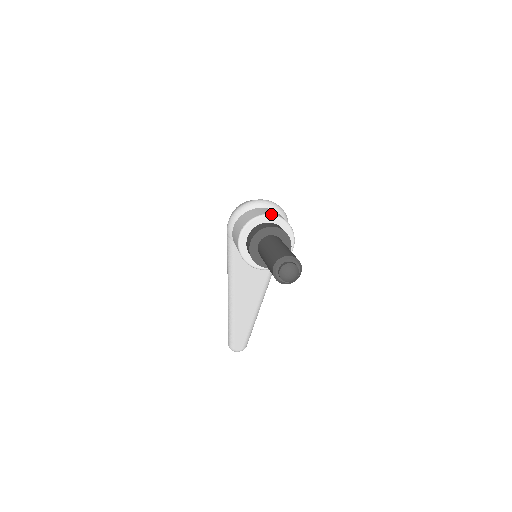
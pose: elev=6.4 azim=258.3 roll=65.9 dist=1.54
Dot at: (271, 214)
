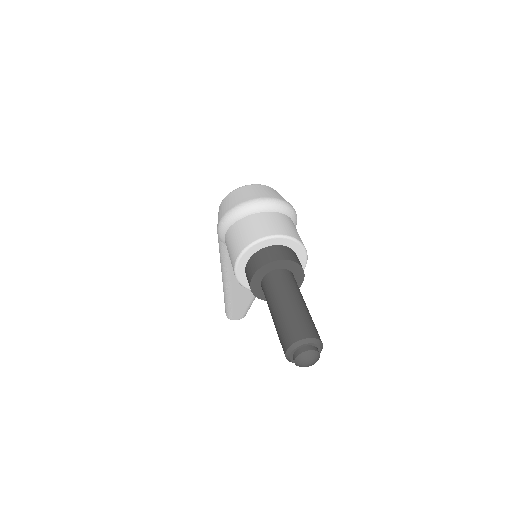
Dot at: (277, 235)
